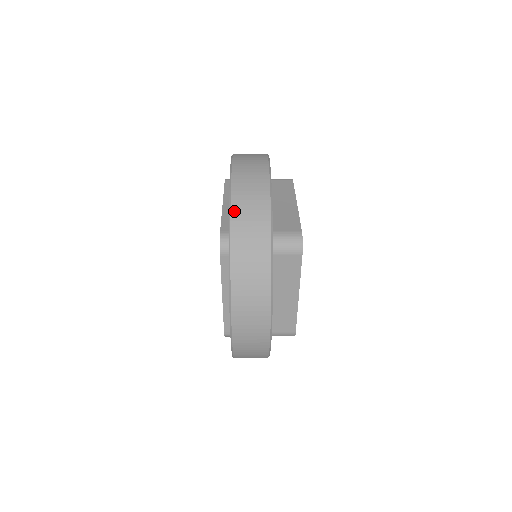
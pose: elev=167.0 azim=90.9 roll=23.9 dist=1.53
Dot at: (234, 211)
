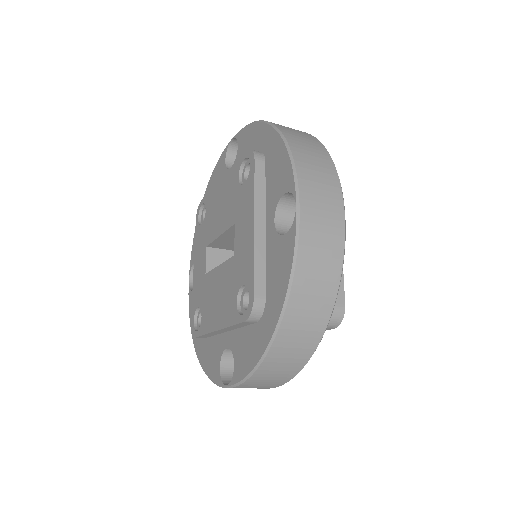
Dot at: occluded
